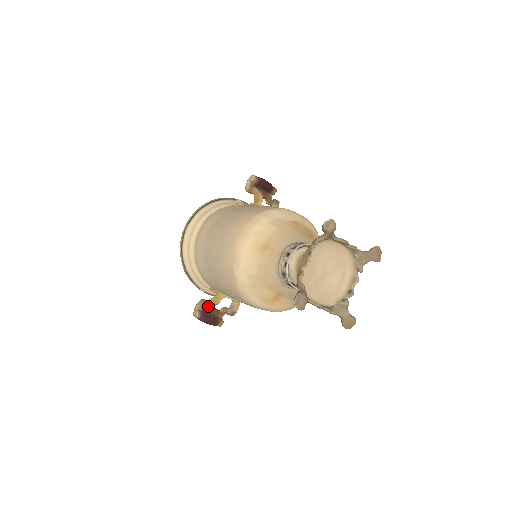
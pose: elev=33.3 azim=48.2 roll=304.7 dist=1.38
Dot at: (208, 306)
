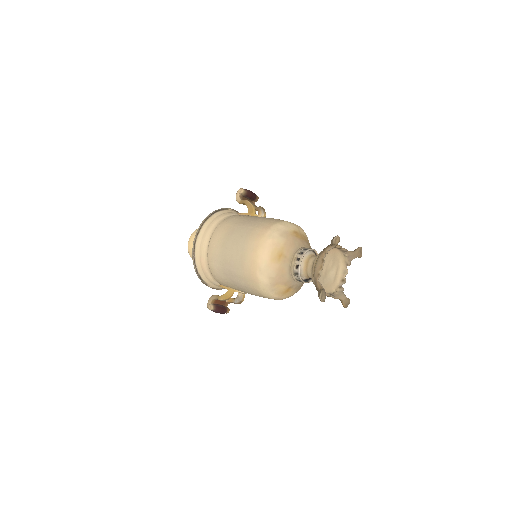
Dot at: (222, 300)
